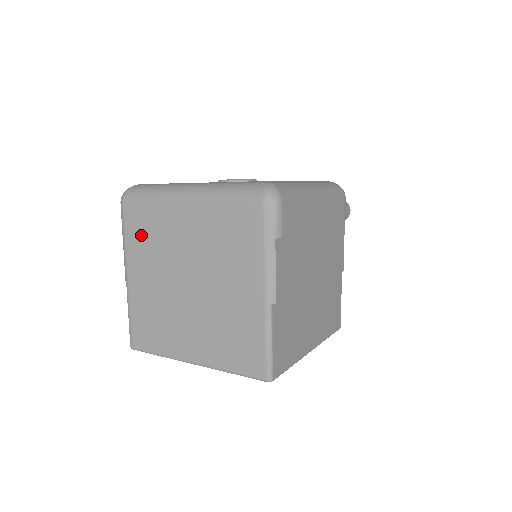
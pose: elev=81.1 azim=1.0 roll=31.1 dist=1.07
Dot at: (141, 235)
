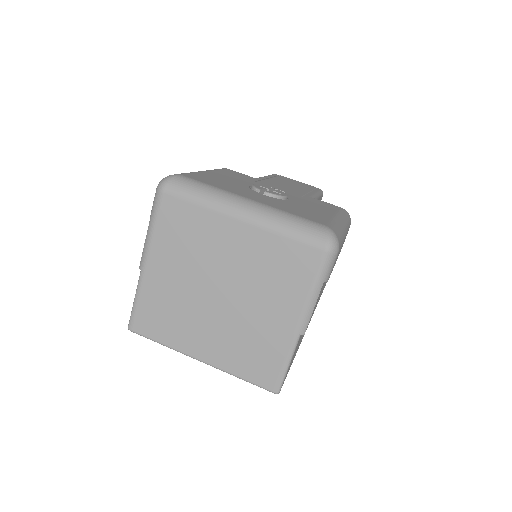
Dot at: (176, 231)
